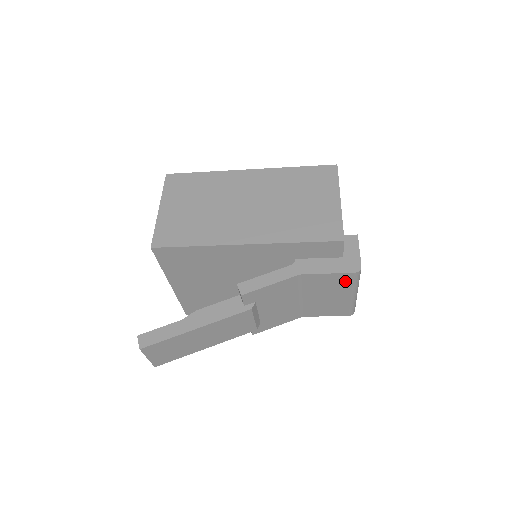
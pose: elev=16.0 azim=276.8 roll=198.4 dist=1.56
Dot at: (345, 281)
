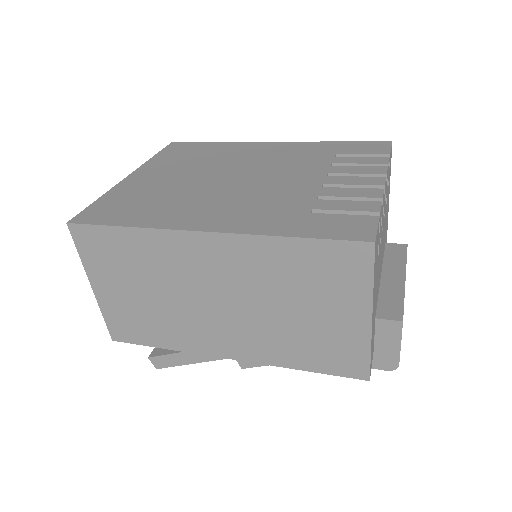
Dot at: occluded
